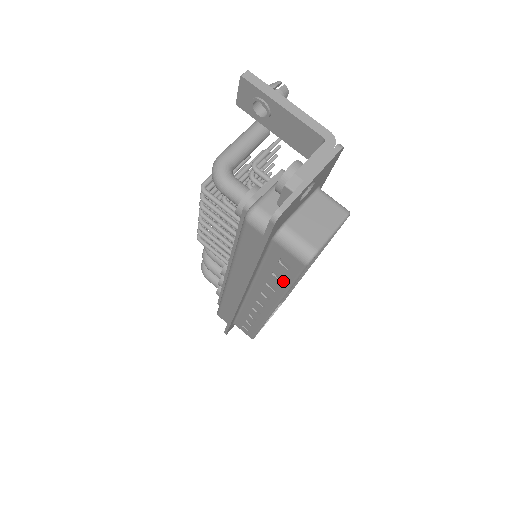
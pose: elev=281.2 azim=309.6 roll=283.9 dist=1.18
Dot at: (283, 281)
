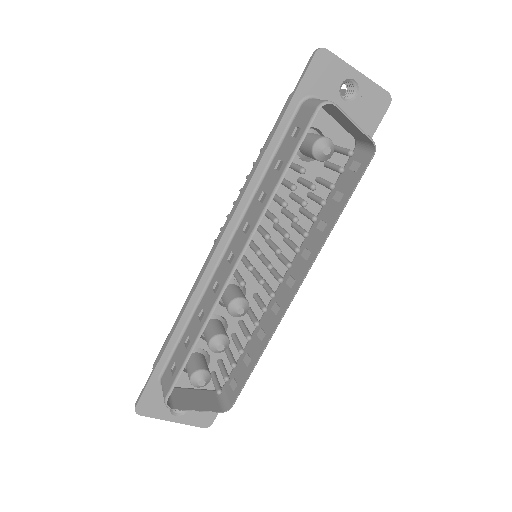
Dot at: (282, 167)
